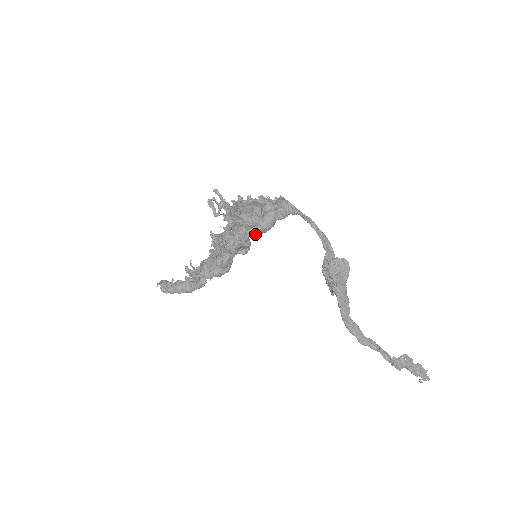
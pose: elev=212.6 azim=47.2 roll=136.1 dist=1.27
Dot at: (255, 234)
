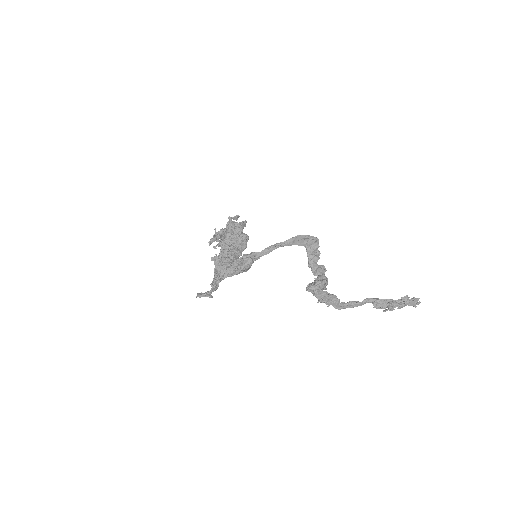
Dot at: occluded
